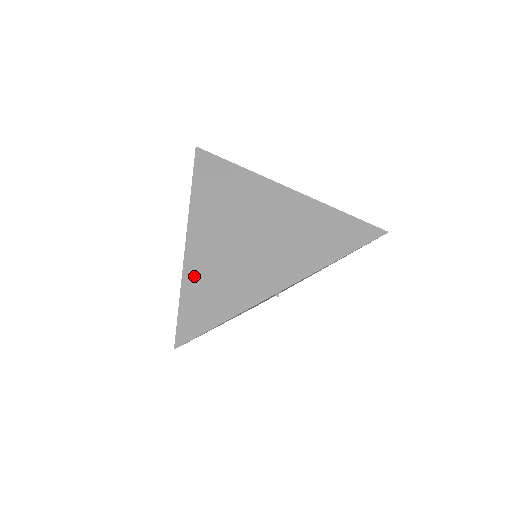
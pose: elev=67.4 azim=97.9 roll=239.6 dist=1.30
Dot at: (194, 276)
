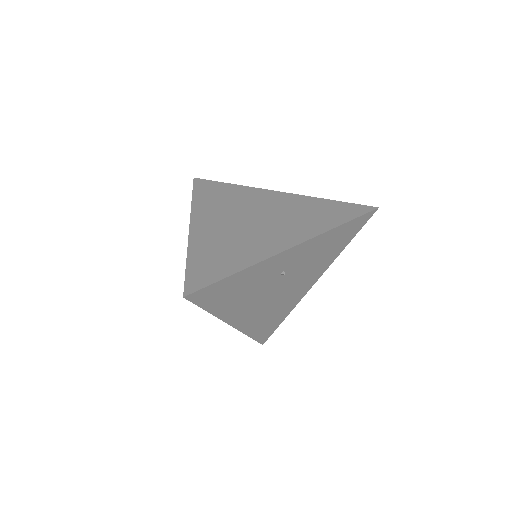
Dot at: (200, 248)
